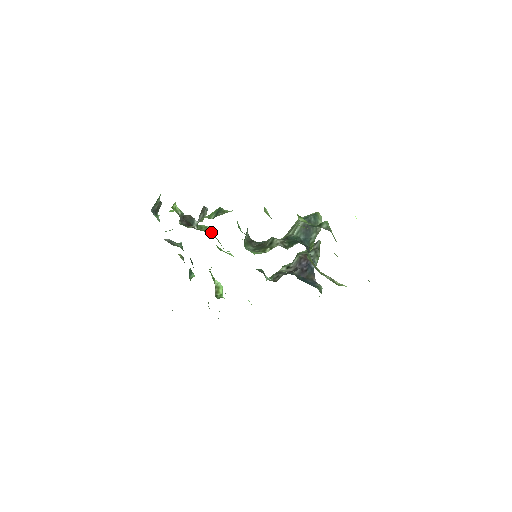
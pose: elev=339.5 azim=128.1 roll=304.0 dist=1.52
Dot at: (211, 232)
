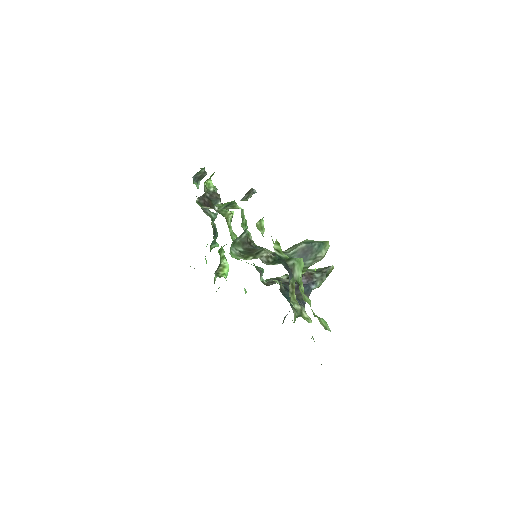
Dot at: (229, 218)
